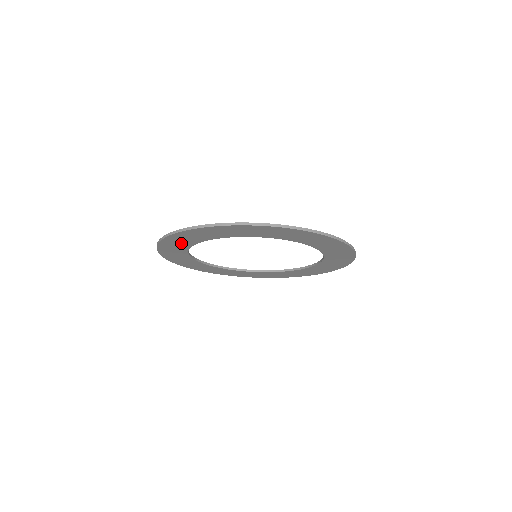
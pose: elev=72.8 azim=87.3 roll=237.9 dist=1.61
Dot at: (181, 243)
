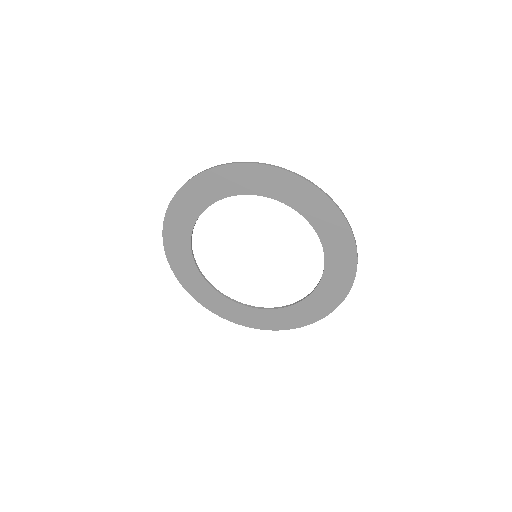
Dot at: (209, 191)
